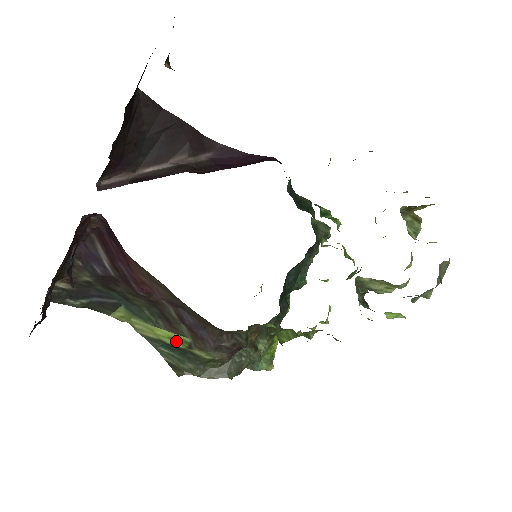
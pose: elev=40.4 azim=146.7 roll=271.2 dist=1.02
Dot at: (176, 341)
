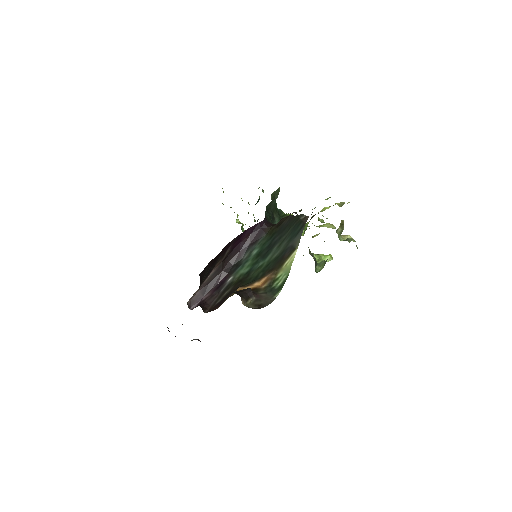
Dot at: occluded
